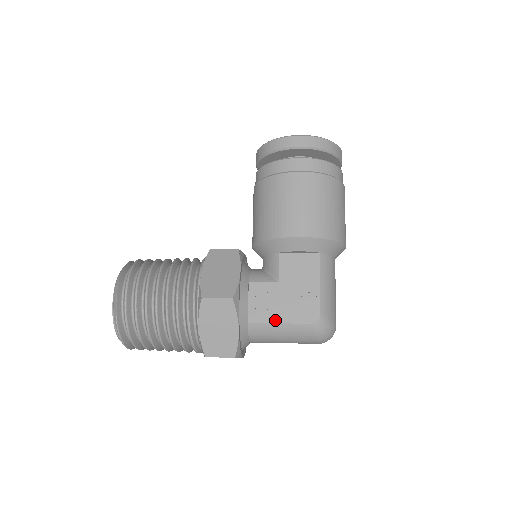
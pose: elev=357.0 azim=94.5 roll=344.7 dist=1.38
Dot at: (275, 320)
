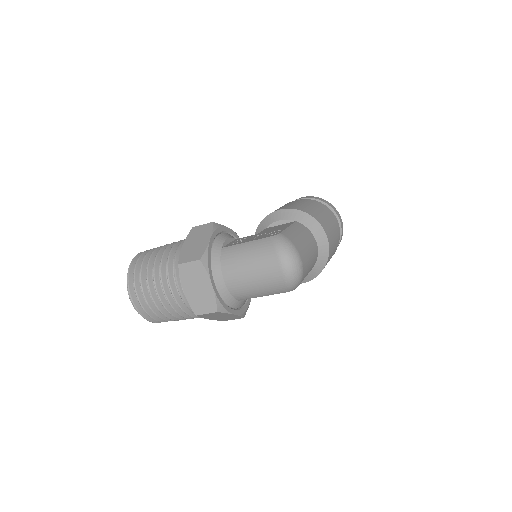
Dot at: (243, 242)
